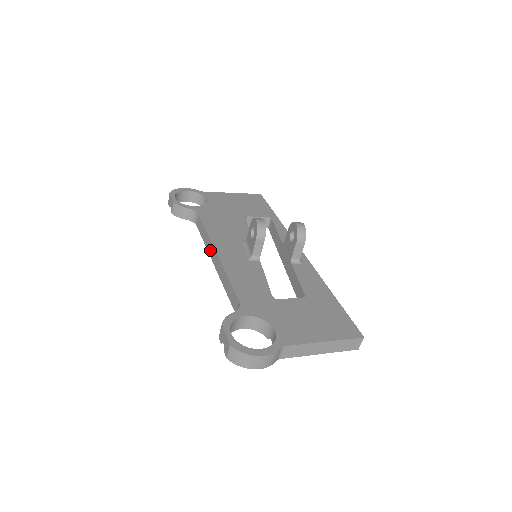
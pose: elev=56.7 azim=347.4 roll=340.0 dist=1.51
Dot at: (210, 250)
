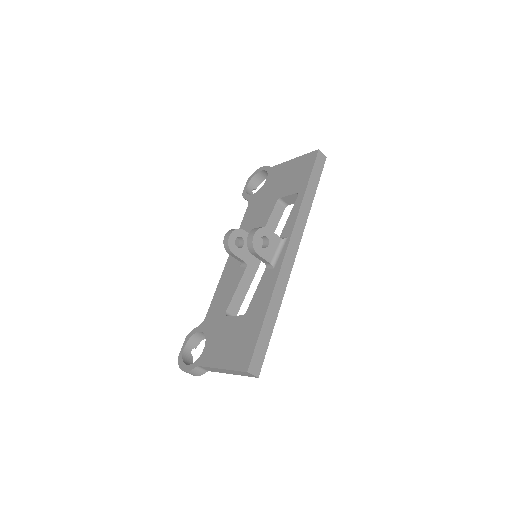
Dot at: occluded
